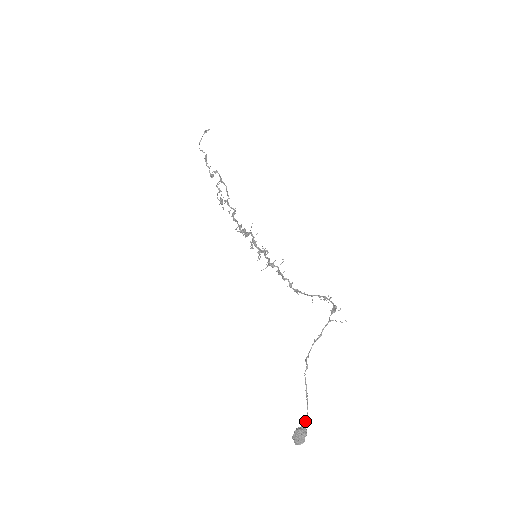
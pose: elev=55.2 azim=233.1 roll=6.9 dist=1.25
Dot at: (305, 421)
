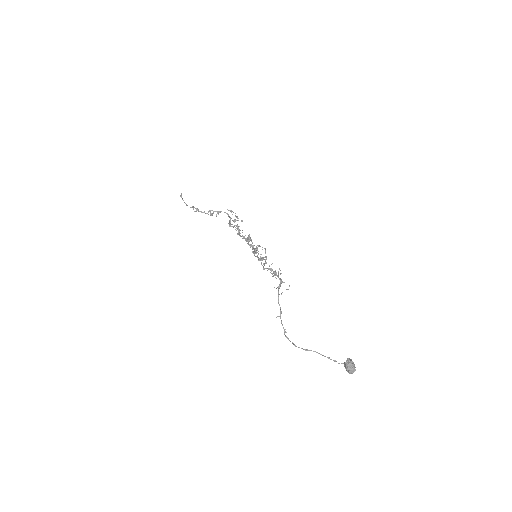
Dot at: (334, 361)
